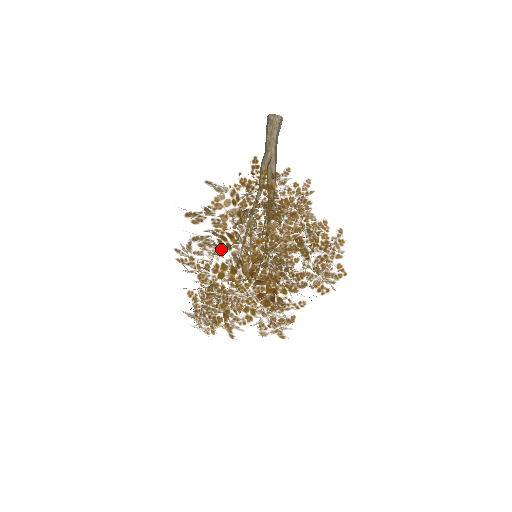
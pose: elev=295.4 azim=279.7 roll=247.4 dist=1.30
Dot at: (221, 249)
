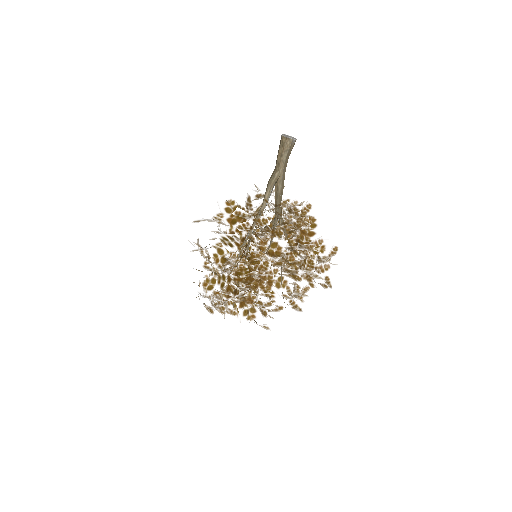
Dot at: (215, 264)
